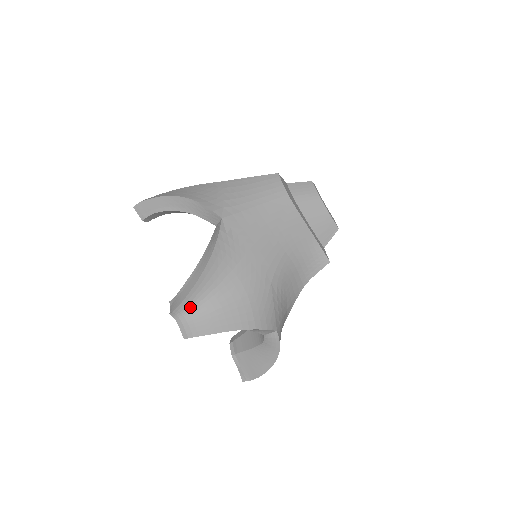
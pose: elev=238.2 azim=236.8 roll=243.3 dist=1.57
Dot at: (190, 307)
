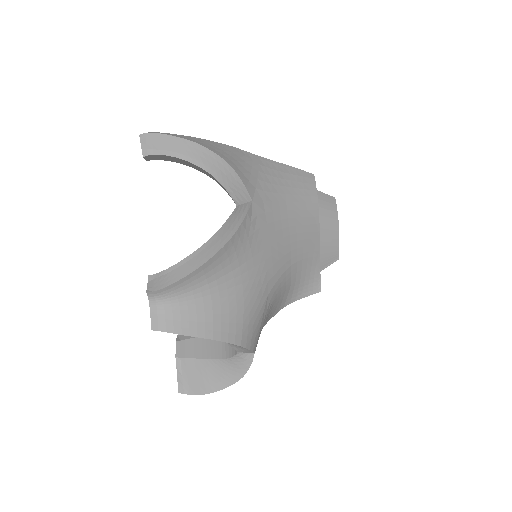
Dot at: (176, 293)
